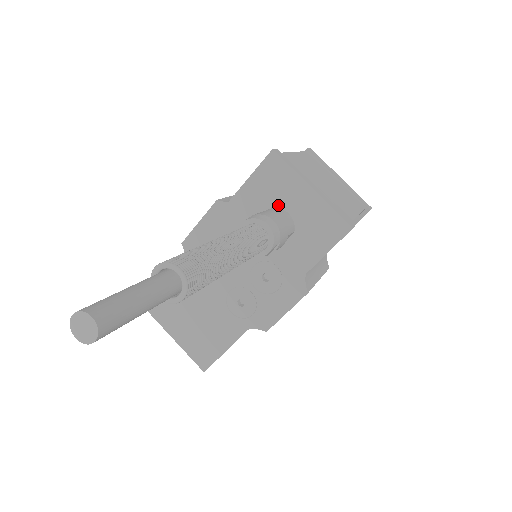
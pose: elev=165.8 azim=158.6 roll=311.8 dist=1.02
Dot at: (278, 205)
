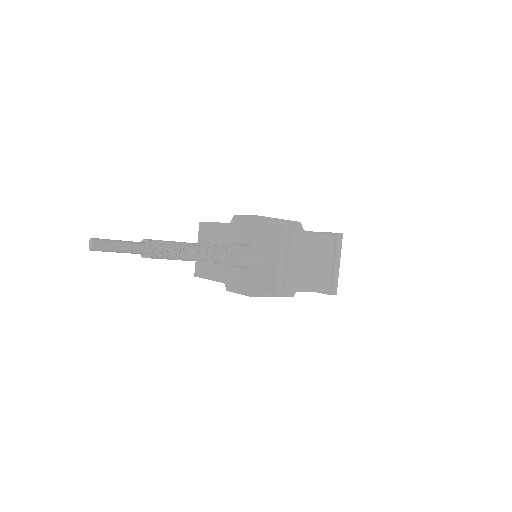
Dot at: (265, 250)
